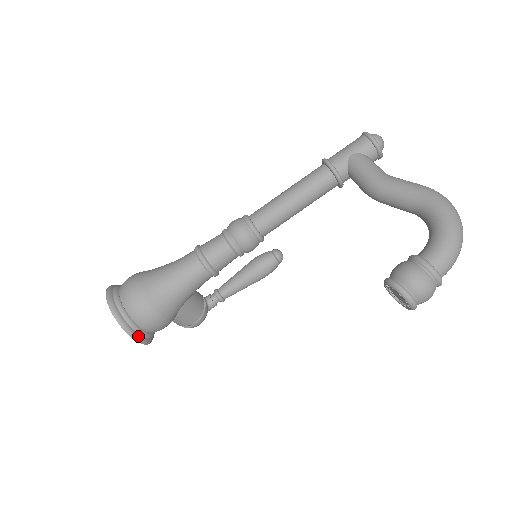
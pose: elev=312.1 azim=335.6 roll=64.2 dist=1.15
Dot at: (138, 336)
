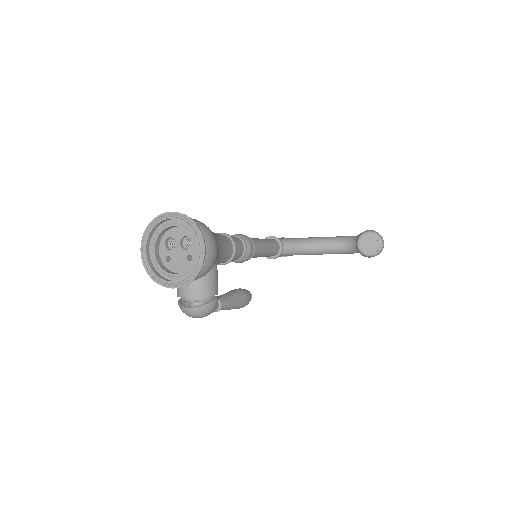
Dot at: (204, 243)
